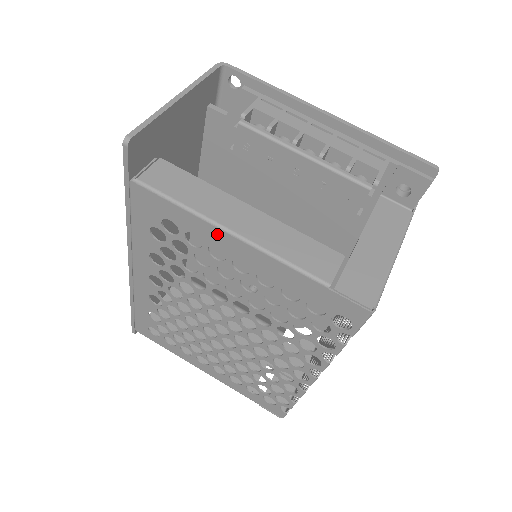
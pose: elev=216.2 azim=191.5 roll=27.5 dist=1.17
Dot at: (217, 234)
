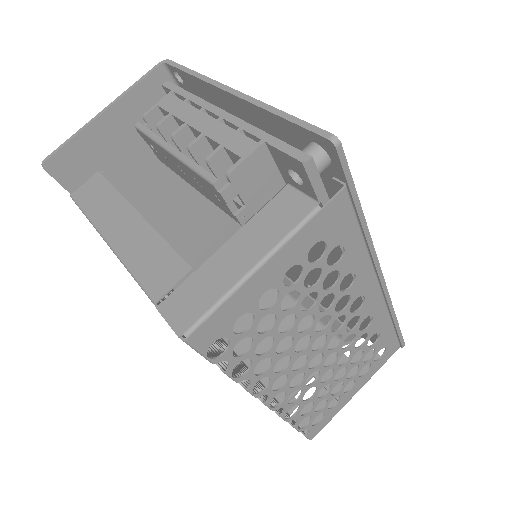
Dot at: occluded
